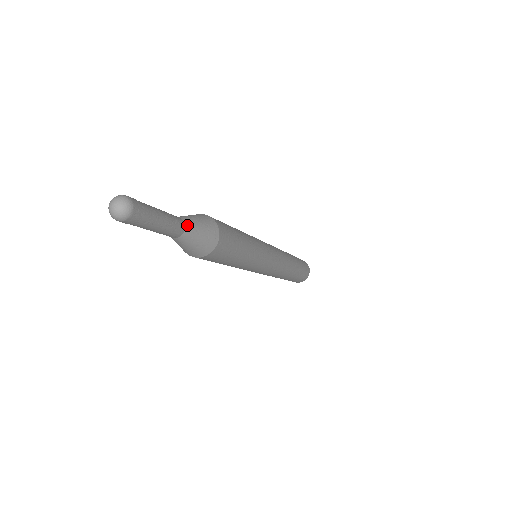
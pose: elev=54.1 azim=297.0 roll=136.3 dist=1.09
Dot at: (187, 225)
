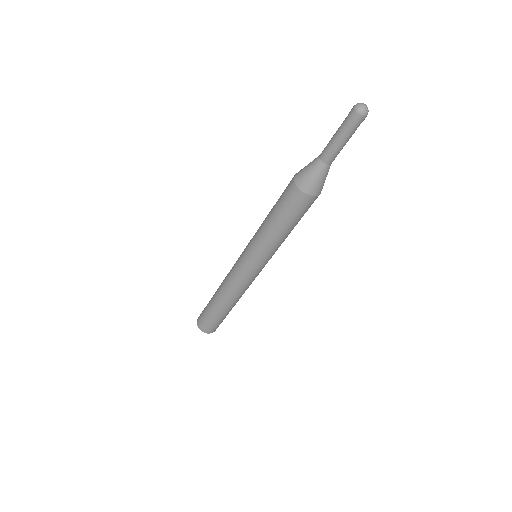
Dot at: occluded
